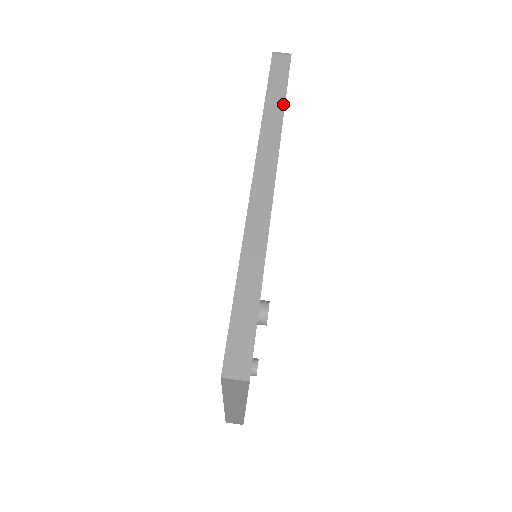
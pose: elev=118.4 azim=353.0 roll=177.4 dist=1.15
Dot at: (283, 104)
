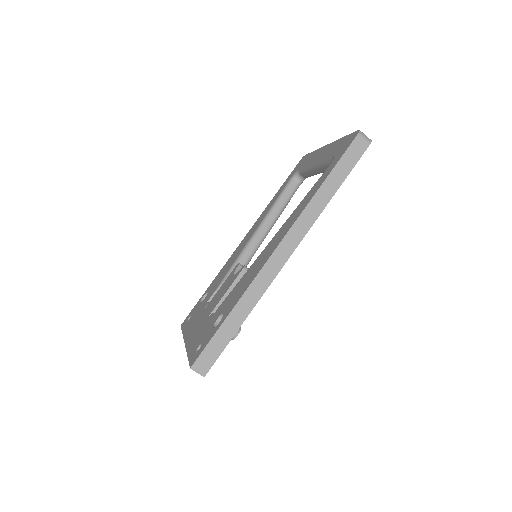
Dot at: (335, 192)
